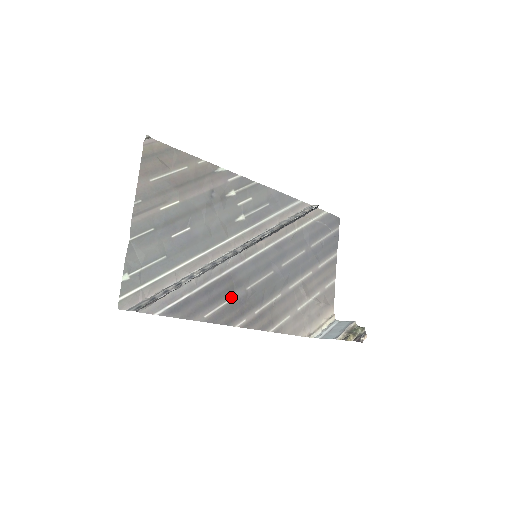
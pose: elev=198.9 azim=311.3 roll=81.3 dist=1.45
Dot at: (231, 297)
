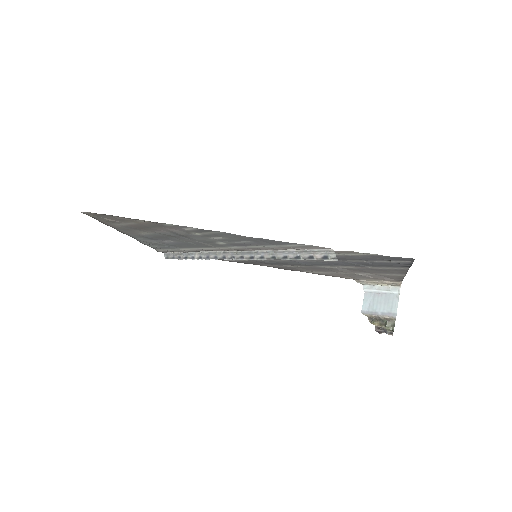
Dot at: occluded
